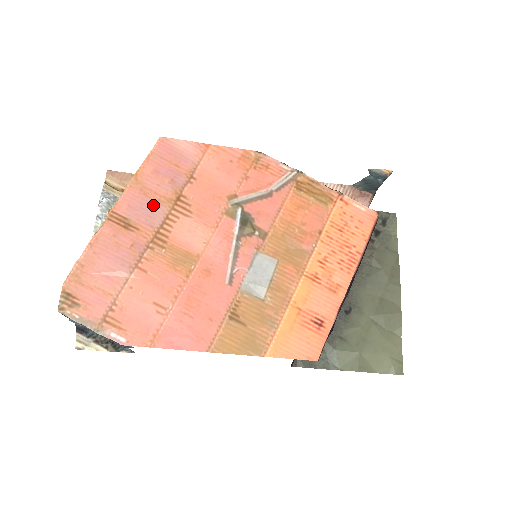
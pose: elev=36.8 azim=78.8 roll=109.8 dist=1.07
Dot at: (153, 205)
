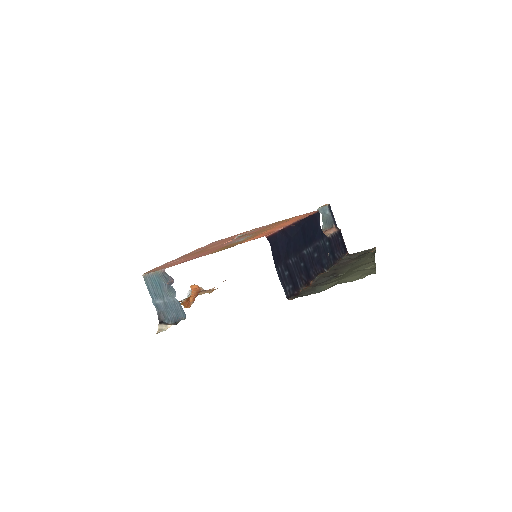
Dot at: occluded
